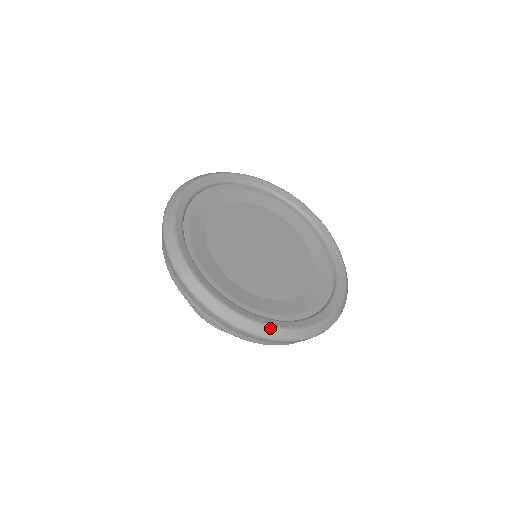
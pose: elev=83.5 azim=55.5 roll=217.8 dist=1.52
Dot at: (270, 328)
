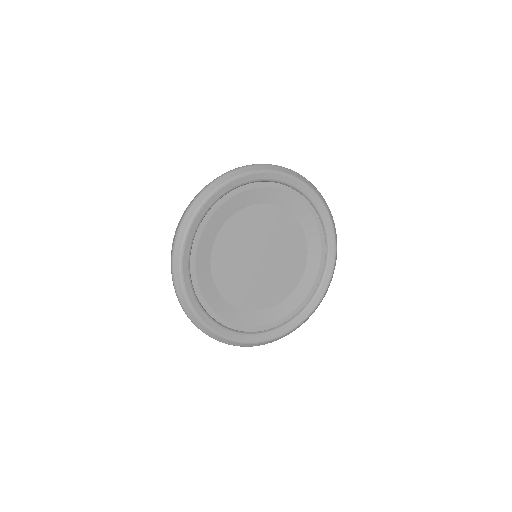
Dot at: (261, 343)
